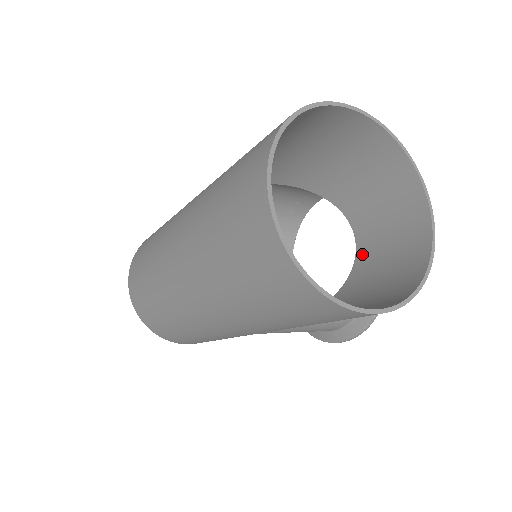
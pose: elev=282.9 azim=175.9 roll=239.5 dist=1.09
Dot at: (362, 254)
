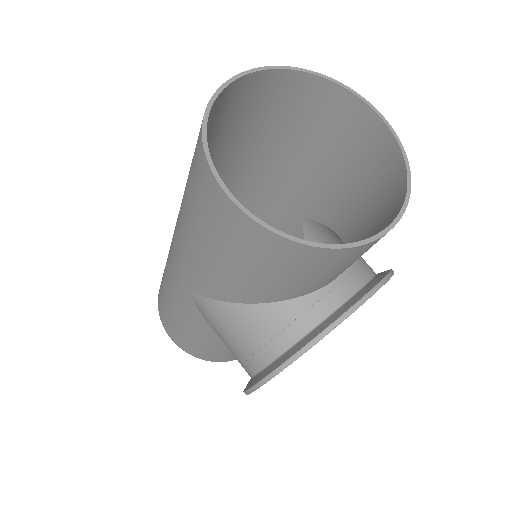
Dot at: occluded
